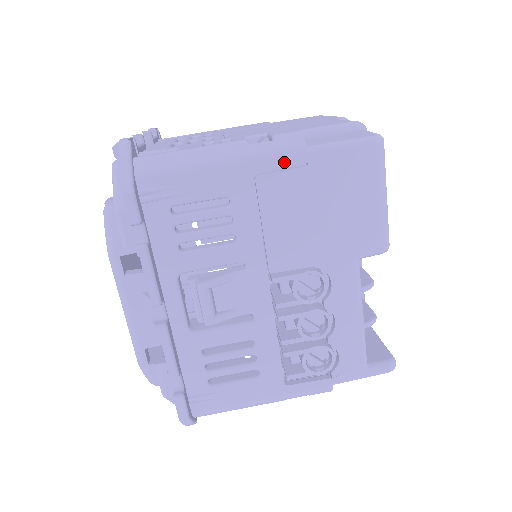
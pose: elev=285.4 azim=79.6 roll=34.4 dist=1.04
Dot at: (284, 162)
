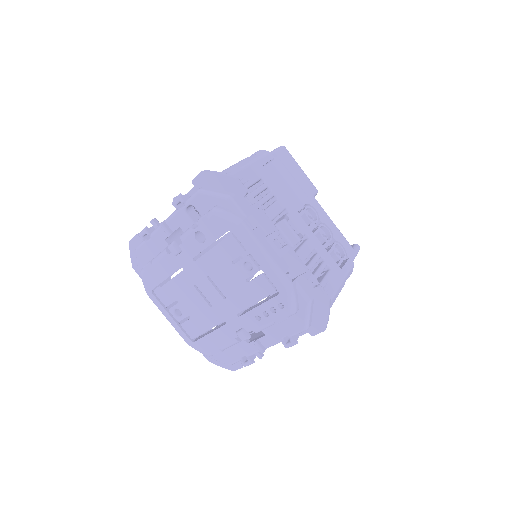
Dot at: (268, 159)
